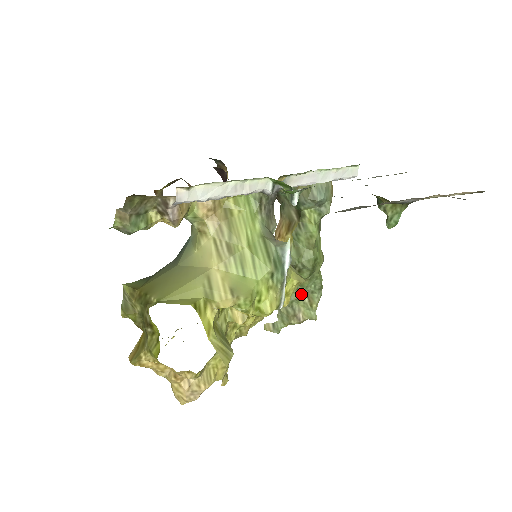
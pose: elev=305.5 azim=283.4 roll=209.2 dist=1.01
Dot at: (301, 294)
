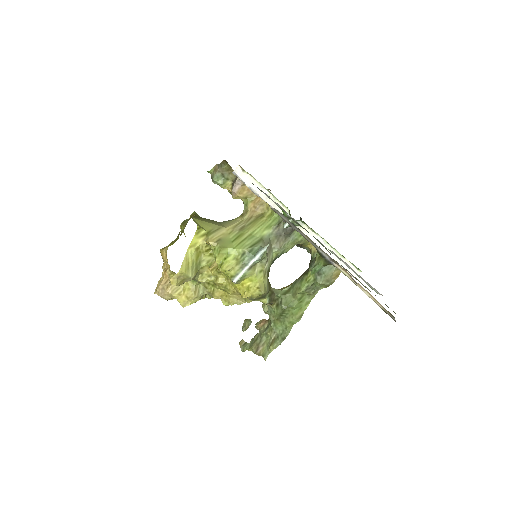
Dot at: (271, 332)
